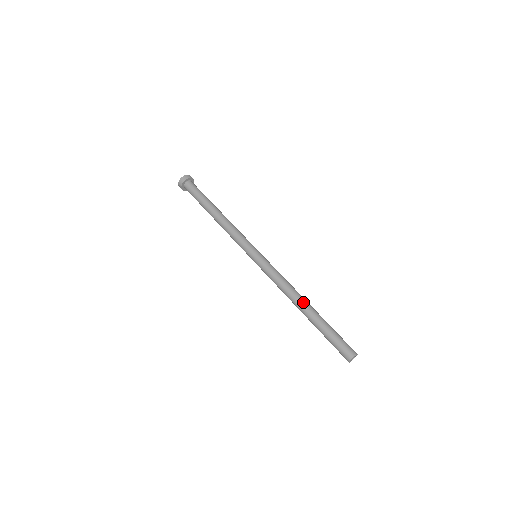
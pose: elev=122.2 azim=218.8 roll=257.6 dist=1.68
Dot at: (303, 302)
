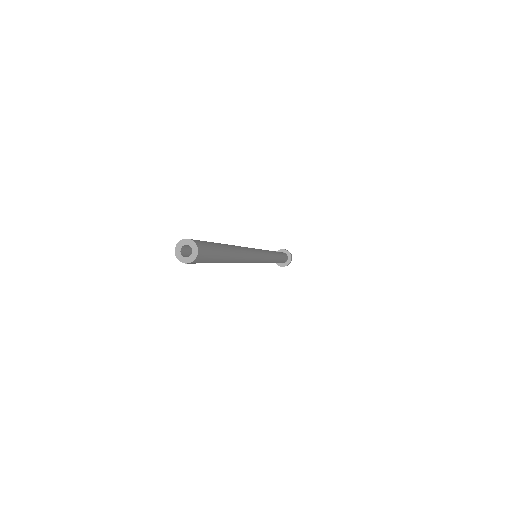
Dot at: (234, 246)
